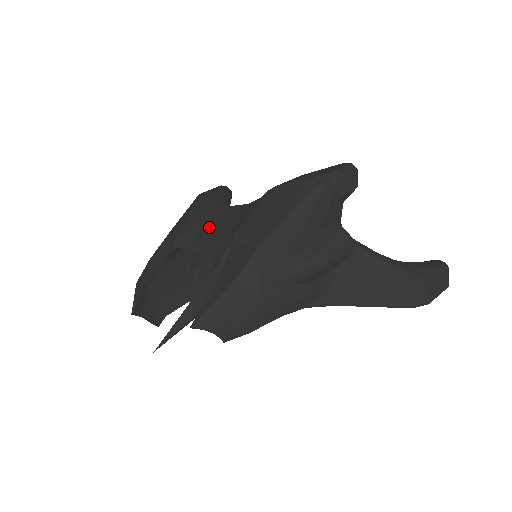
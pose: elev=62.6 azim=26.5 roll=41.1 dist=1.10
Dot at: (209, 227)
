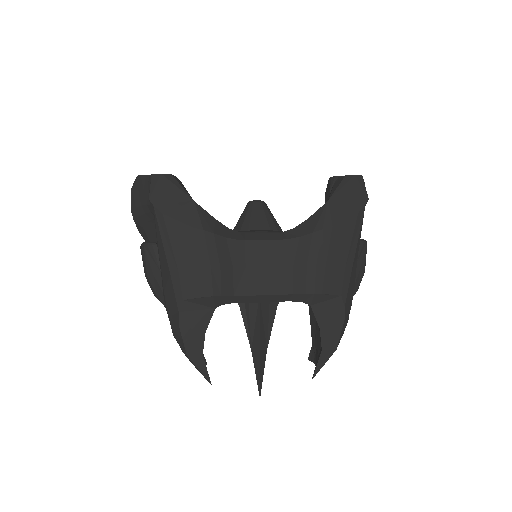
Dot at: (247, 275)
